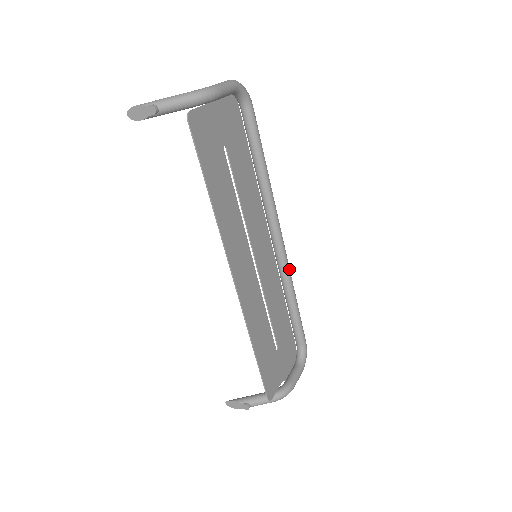
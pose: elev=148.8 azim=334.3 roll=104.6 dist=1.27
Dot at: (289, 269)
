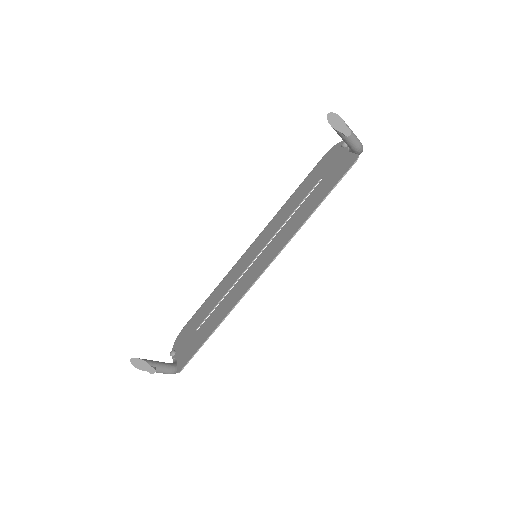
Dot at: occluded
